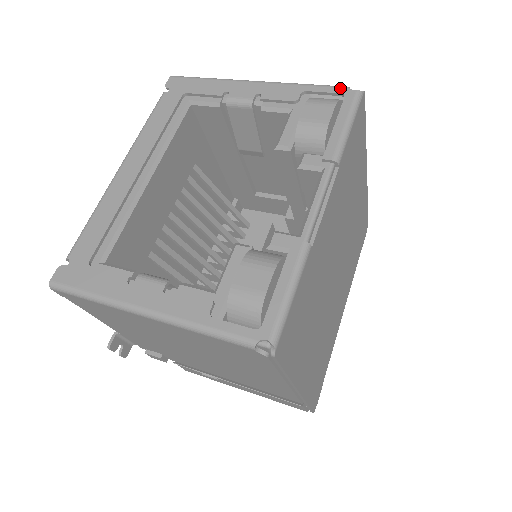
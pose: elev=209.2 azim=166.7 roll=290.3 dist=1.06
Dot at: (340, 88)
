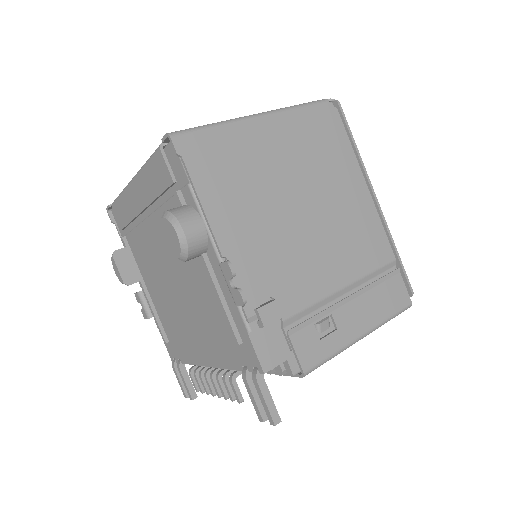
Dot at: occluded
